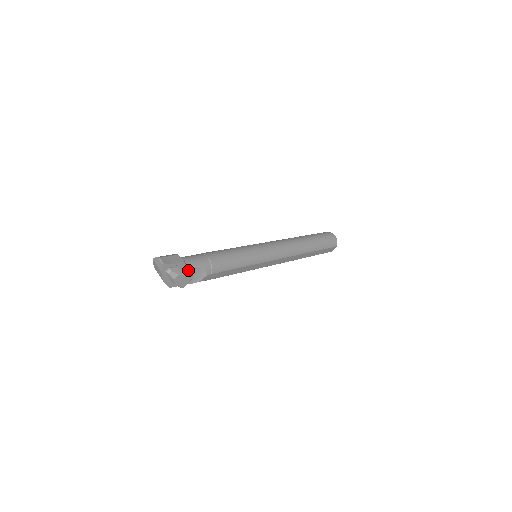
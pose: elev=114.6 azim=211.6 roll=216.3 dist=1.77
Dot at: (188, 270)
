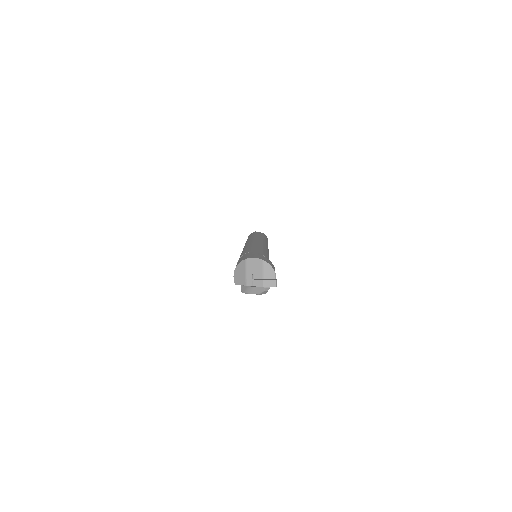
Dot at: occluded
